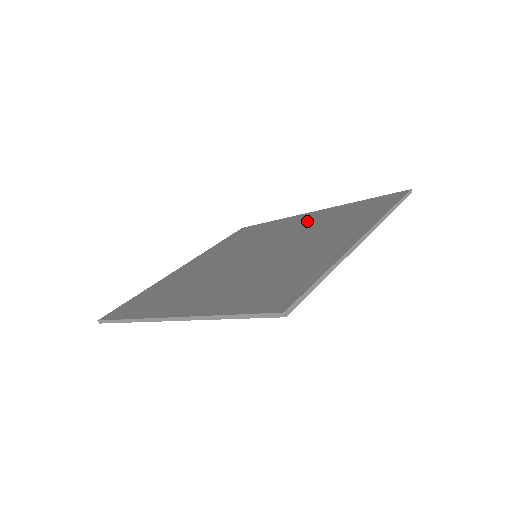
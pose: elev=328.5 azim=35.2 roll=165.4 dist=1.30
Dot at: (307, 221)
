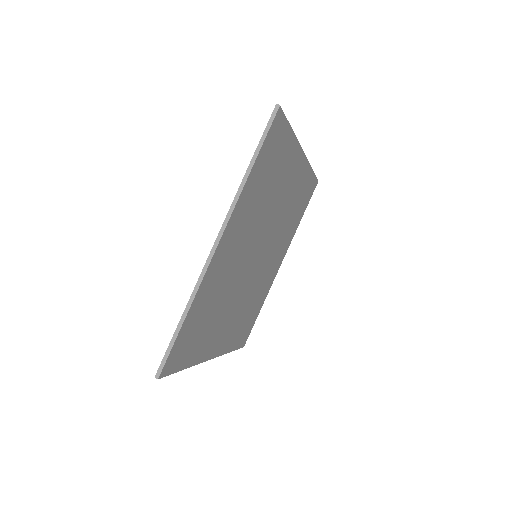
Dot at: occluded
